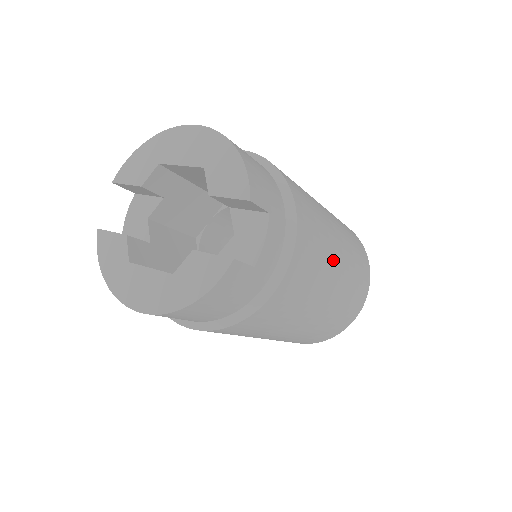
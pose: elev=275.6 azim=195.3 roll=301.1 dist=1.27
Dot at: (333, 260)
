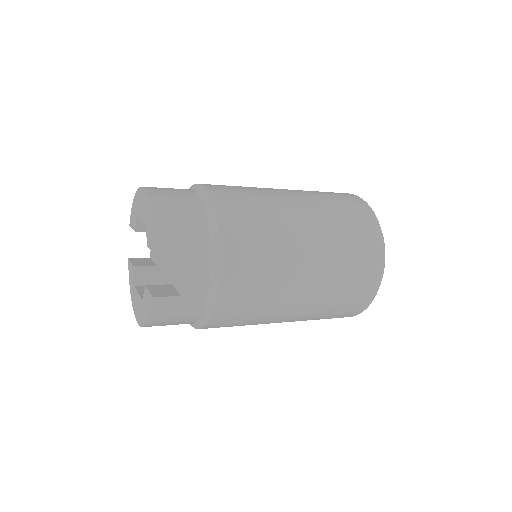
Dot at: (294, 264)
